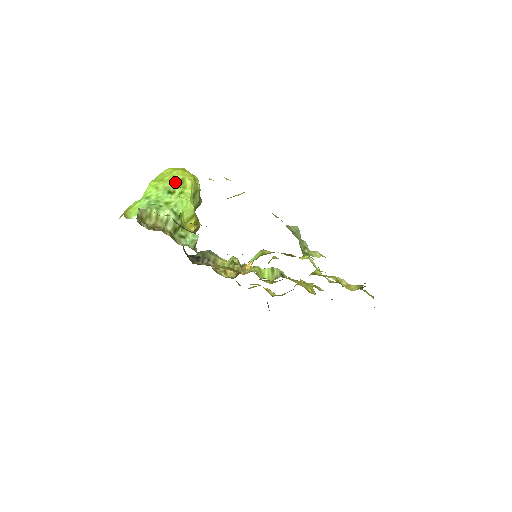
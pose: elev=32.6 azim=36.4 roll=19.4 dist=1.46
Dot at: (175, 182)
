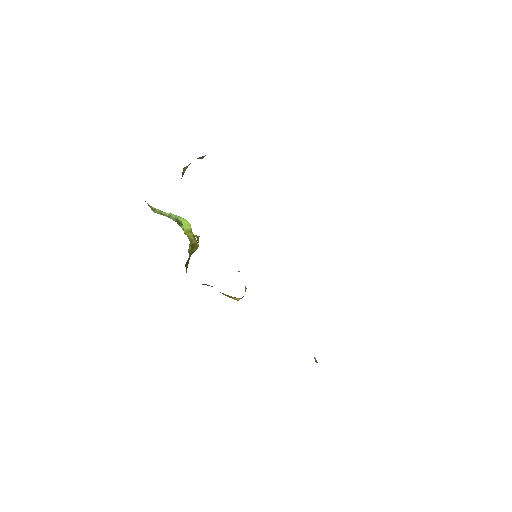
Dot at: occluded
